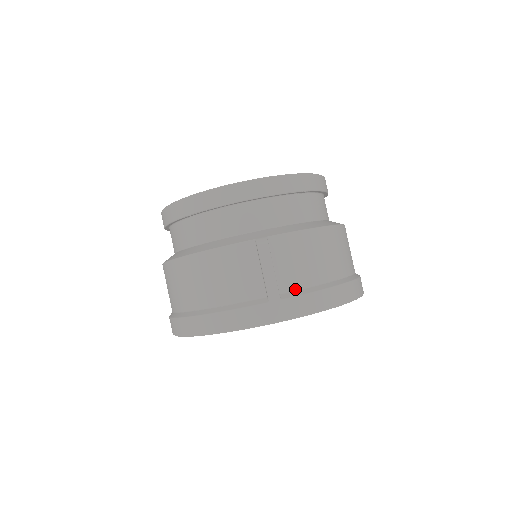
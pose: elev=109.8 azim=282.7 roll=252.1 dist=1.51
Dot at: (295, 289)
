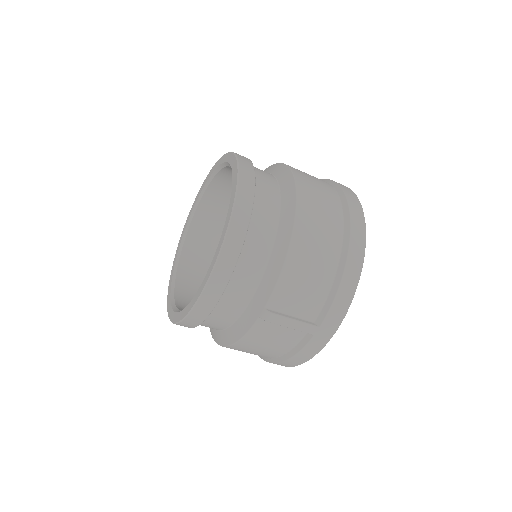
Dot at: (320, 309)
